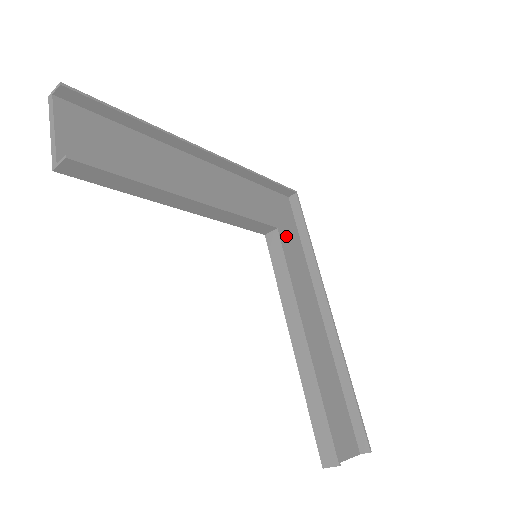
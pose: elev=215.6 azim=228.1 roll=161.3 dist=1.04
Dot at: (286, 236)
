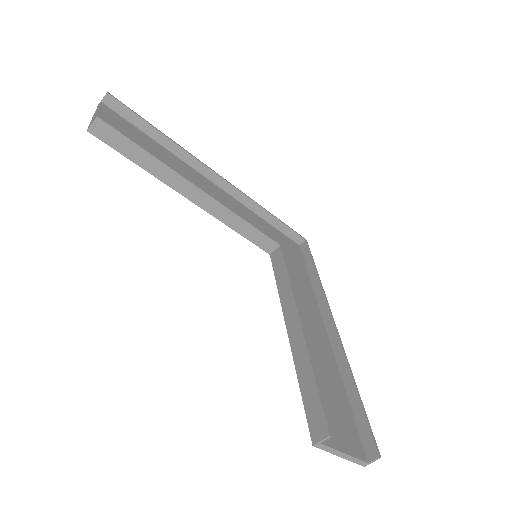
Dot at: (292, 264)
